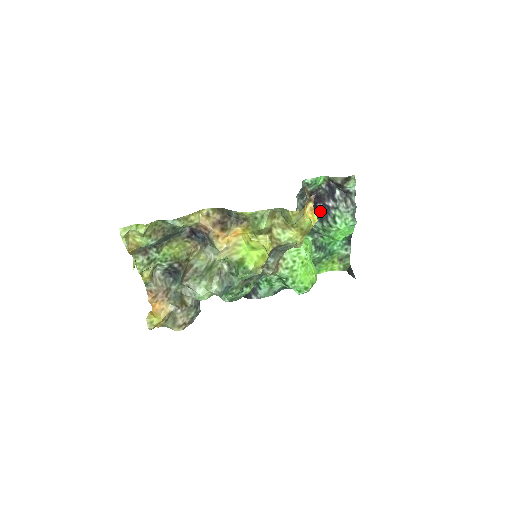
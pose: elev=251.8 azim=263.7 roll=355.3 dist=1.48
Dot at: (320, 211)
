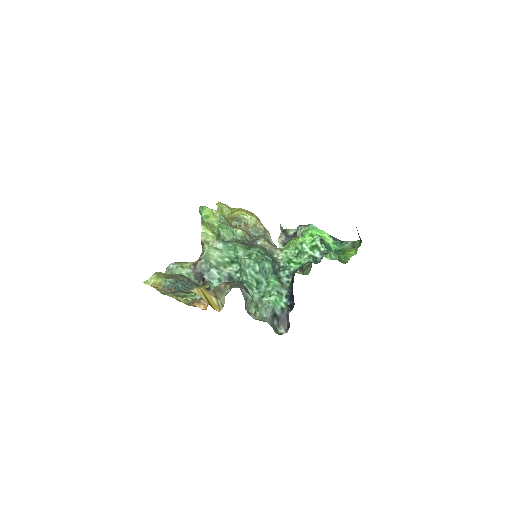
Dot at: occluded
